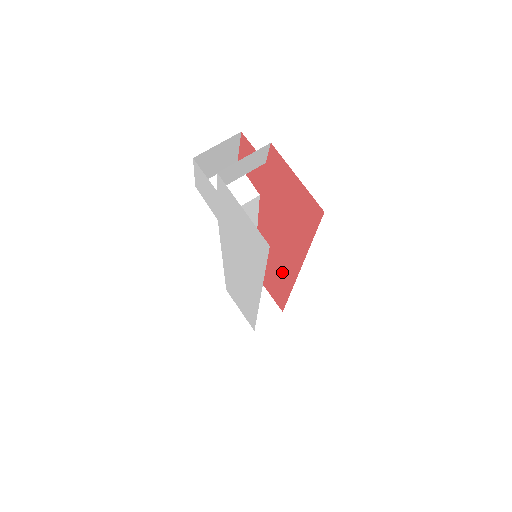
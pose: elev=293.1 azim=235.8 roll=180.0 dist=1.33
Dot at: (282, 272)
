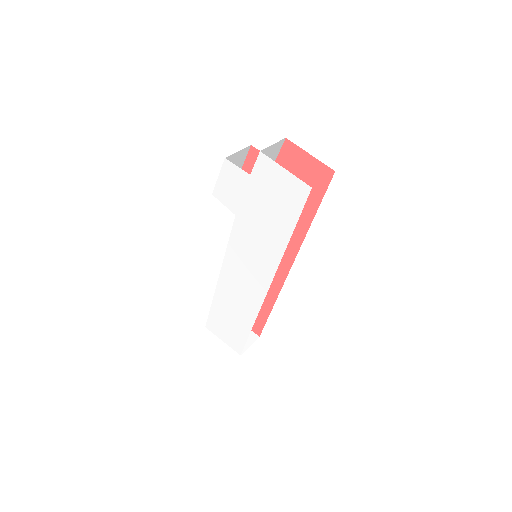
Dot at: occluded
